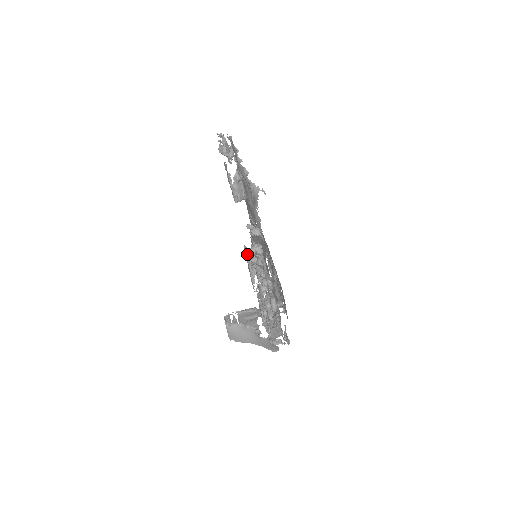
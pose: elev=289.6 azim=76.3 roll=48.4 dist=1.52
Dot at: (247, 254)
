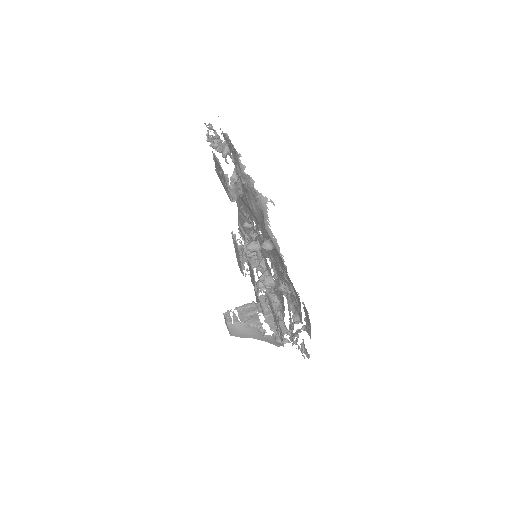
Dot at: (237, 244)
